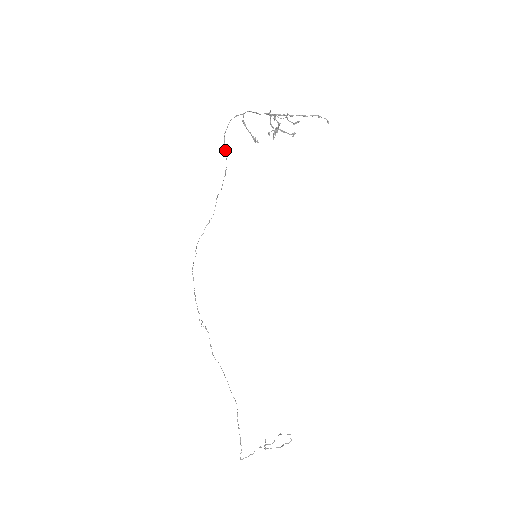
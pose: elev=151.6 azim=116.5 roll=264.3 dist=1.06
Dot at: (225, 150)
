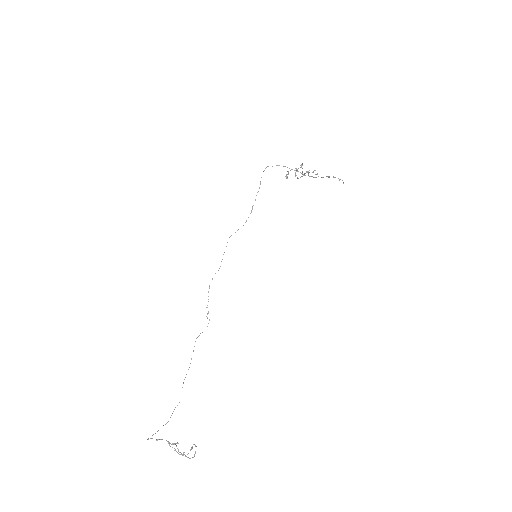
Dot at: occluded
